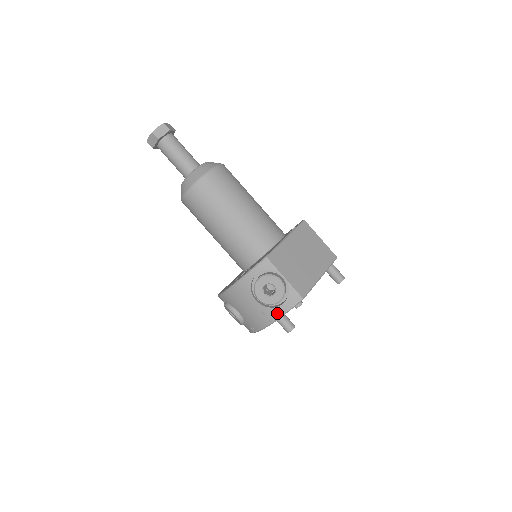
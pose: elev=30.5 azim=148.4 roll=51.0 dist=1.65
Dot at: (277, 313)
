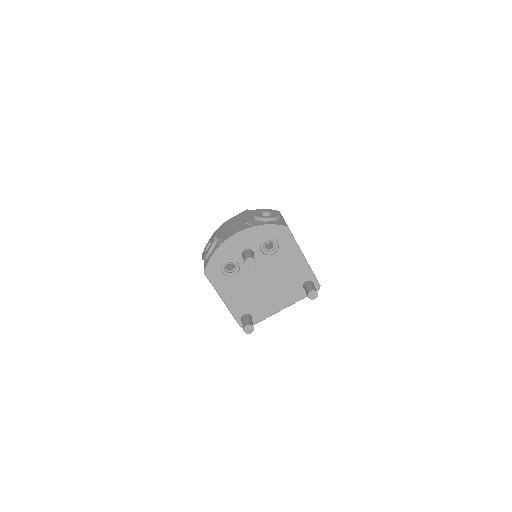
Dot at: (259, 224)
